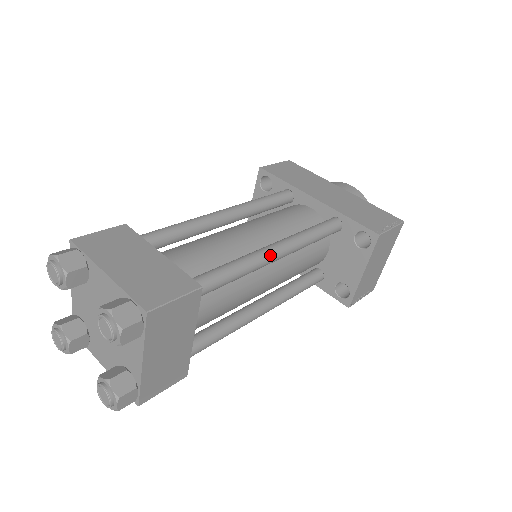
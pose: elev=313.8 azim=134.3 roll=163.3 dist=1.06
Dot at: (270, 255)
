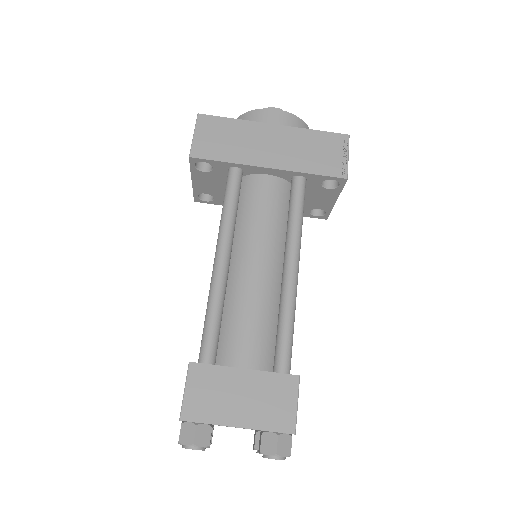
Dot at: (296, 282)
